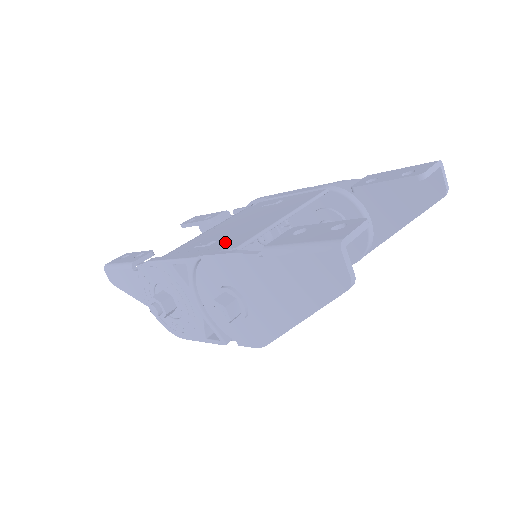
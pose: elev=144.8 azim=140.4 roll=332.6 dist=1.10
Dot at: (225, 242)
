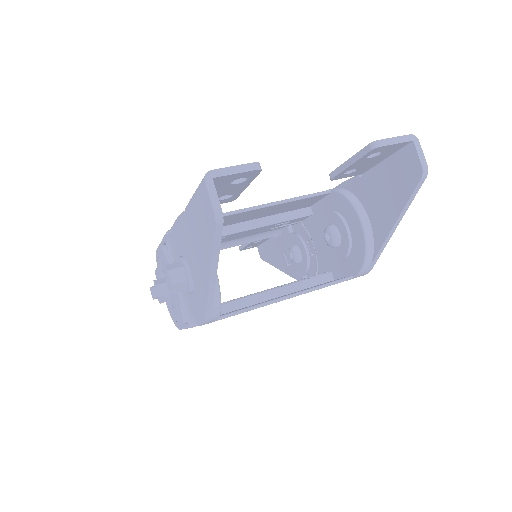
Dot at: occluded
